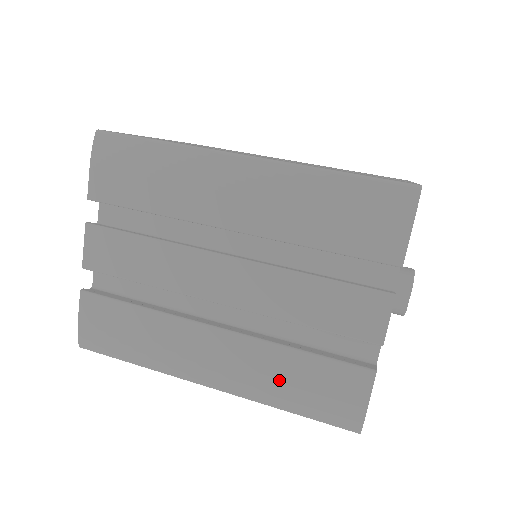
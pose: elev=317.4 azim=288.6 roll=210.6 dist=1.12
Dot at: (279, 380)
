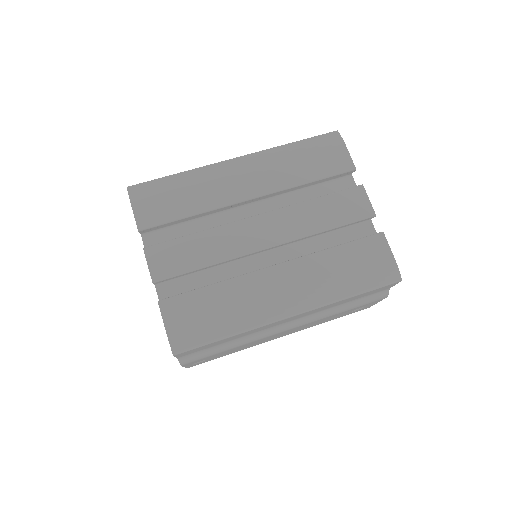
Dot at: (335, 274)
